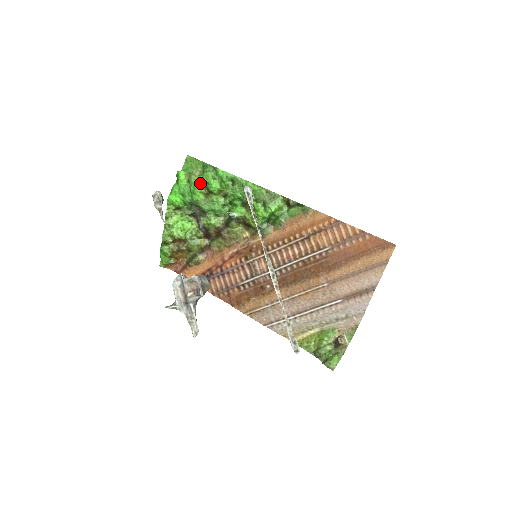
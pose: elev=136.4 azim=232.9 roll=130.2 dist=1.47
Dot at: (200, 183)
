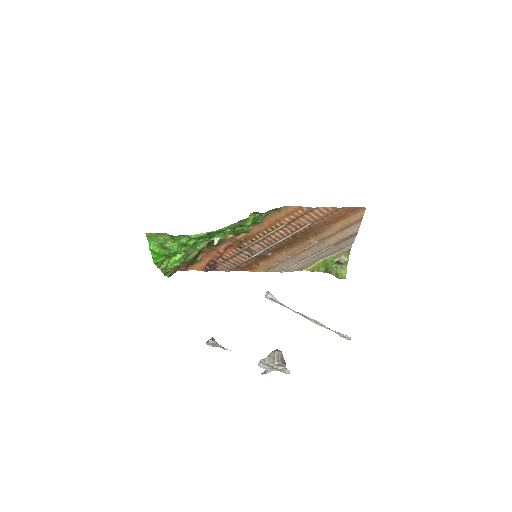
Dot at: (178, 247)
